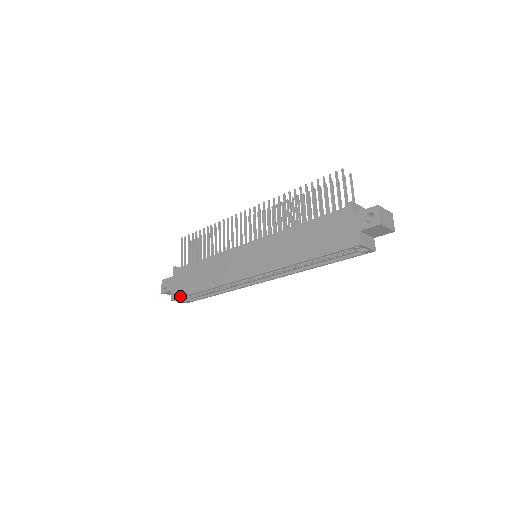
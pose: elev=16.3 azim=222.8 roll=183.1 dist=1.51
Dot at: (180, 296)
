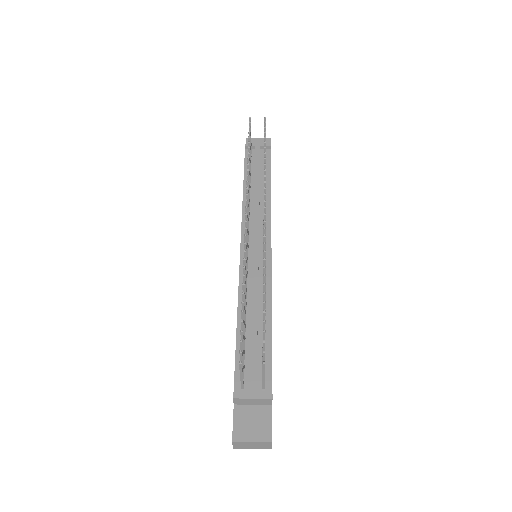
Dot at: occluded
